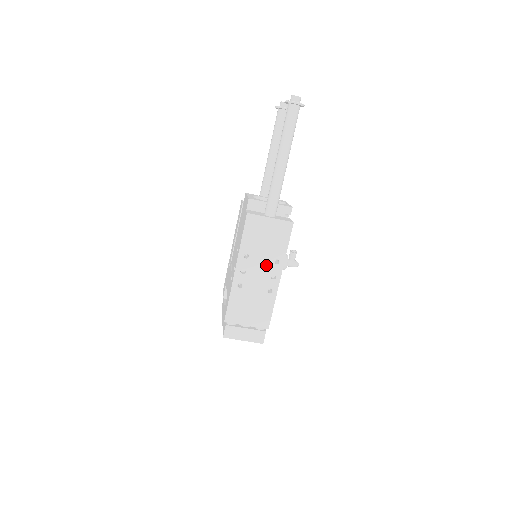
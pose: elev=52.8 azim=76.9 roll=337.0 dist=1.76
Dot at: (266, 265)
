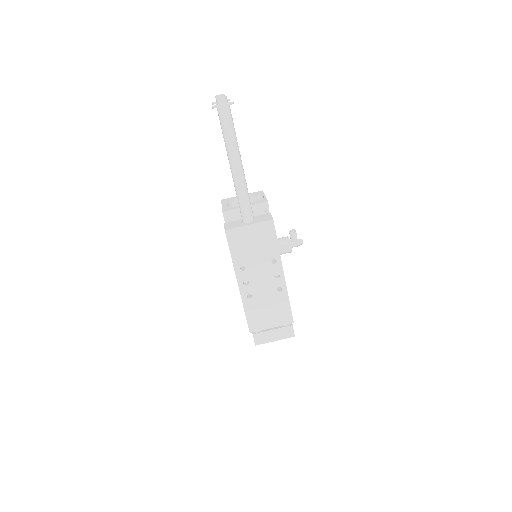
Dot at: (265, 269)
